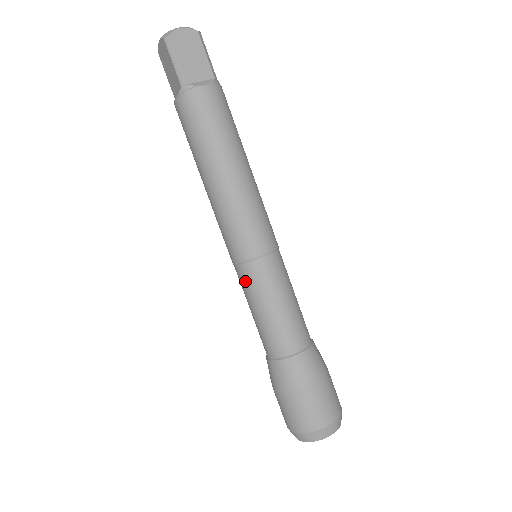
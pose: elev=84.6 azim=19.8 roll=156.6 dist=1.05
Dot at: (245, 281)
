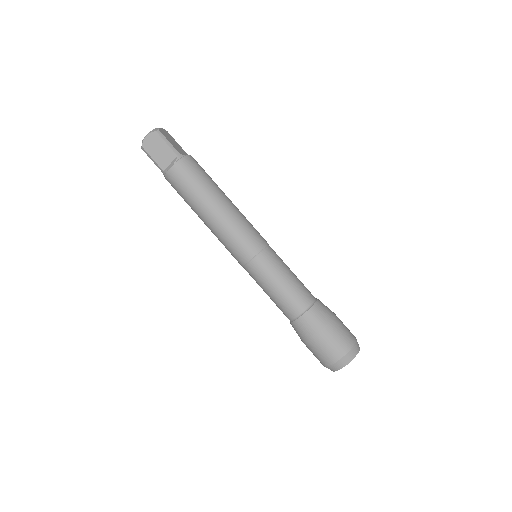
Dot at: (265, 265)
